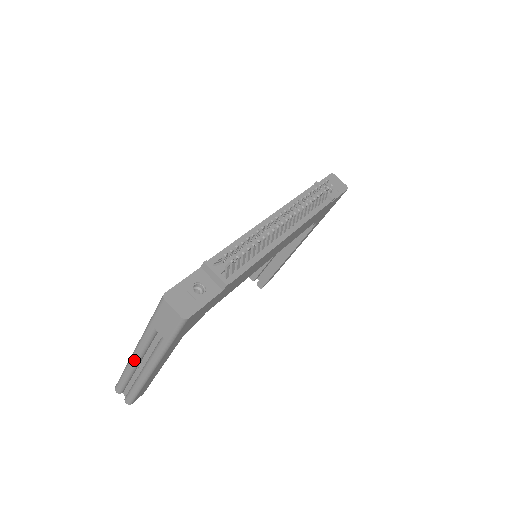
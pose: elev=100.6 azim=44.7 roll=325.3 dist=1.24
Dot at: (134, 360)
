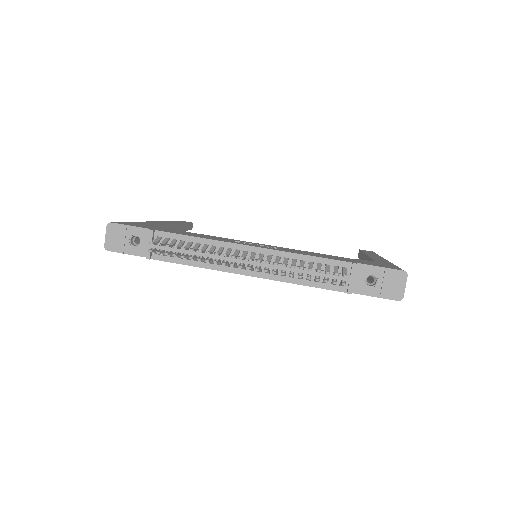
Dot at: occluded
